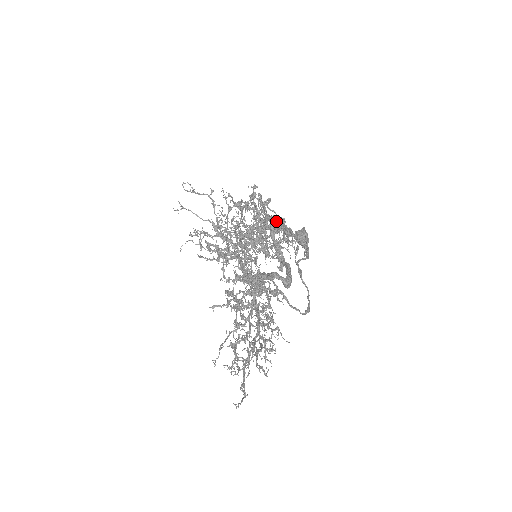
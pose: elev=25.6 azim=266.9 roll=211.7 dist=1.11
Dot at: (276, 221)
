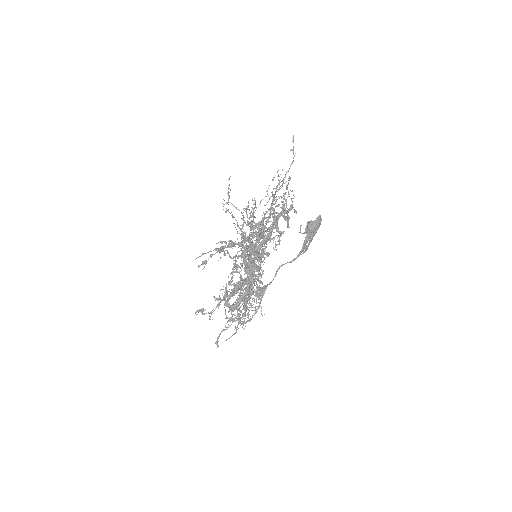
Dot at: (253, 249)
